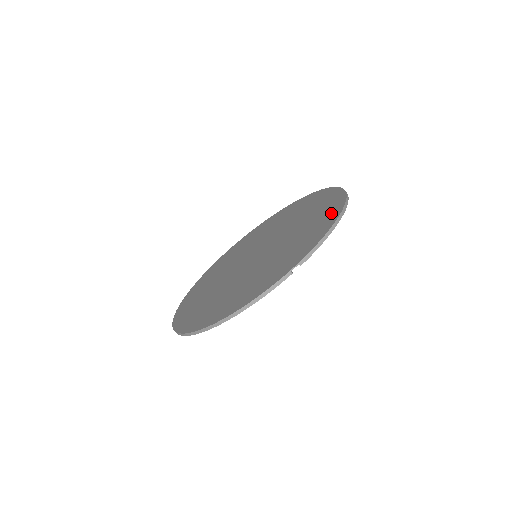
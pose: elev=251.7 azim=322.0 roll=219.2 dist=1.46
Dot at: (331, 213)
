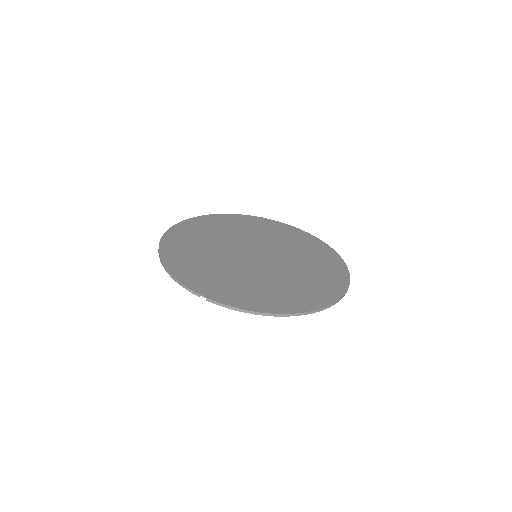
Dot at: (281, 305)
